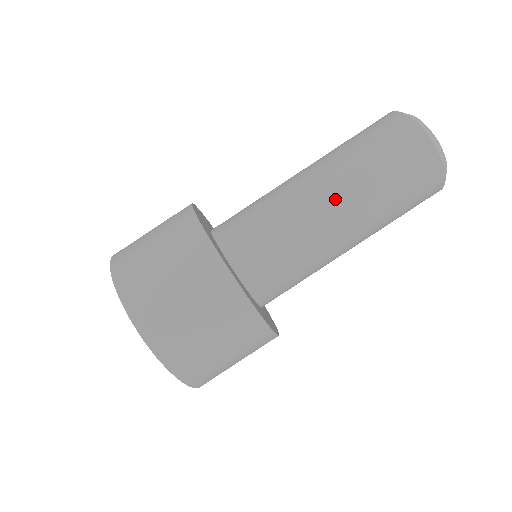
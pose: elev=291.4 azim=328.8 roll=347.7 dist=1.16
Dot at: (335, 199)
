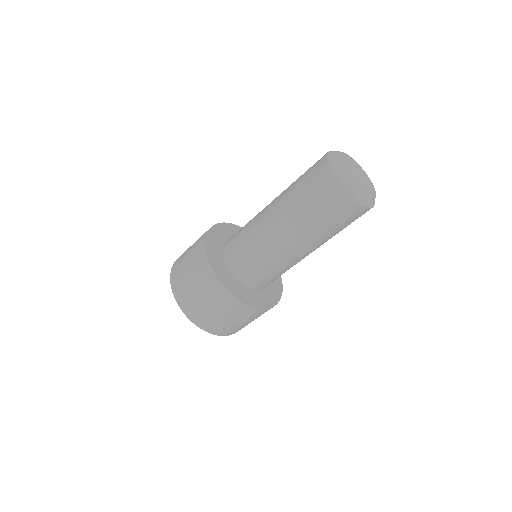
Dot at: (292, 240)
